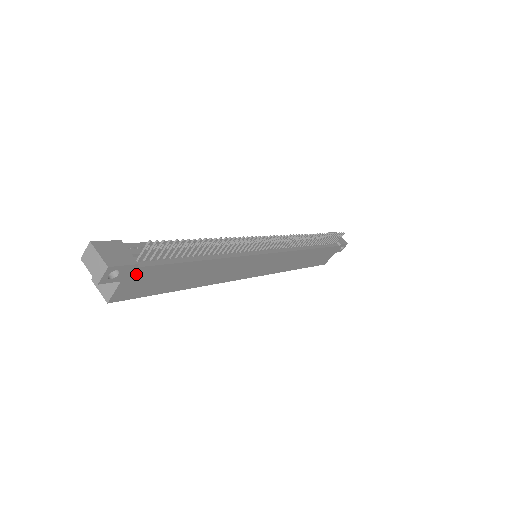
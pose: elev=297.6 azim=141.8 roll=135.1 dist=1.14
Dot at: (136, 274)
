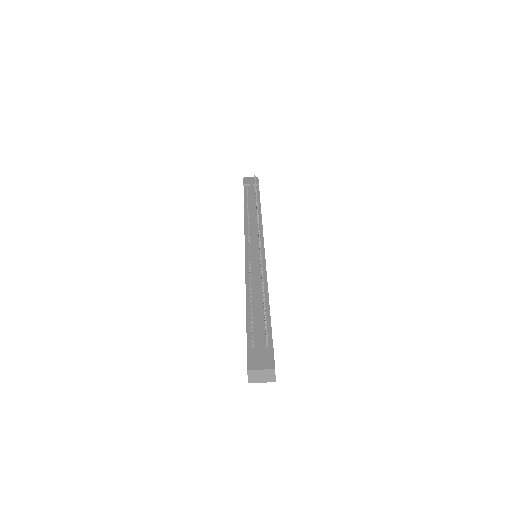
Dot at: occluded
